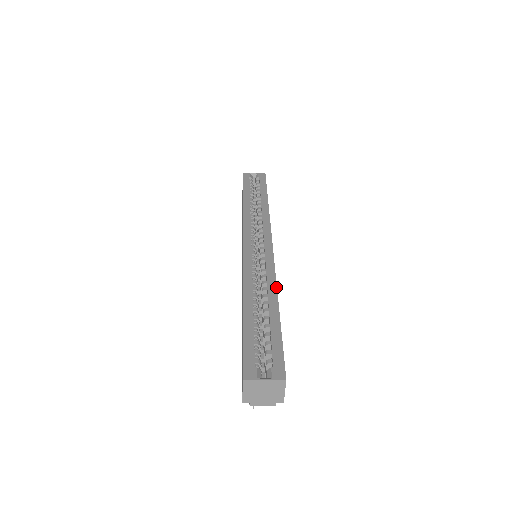
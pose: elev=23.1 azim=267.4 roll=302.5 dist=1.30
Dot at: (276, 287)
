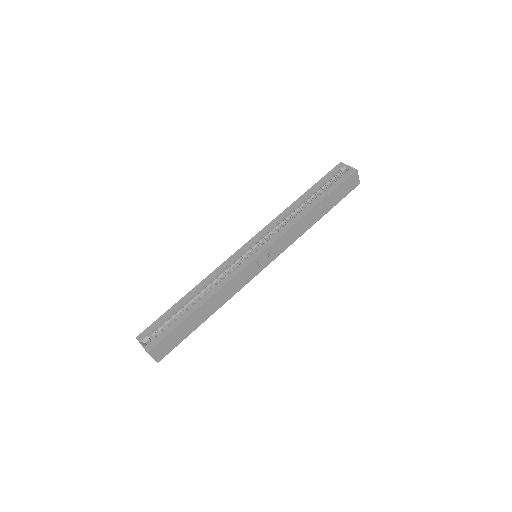
Dot at: (216, 292)
